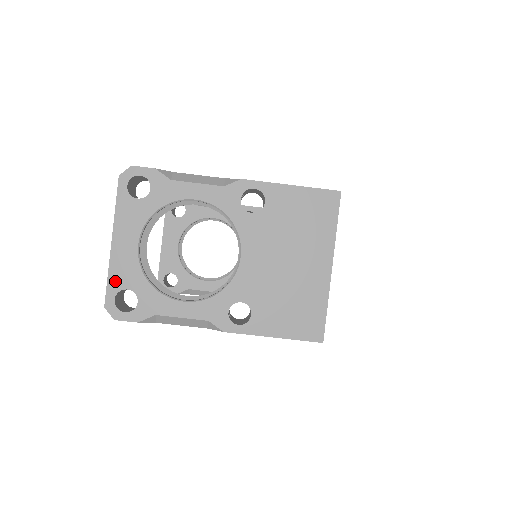
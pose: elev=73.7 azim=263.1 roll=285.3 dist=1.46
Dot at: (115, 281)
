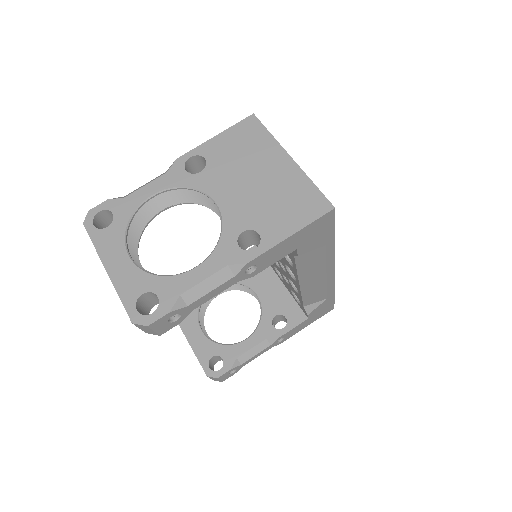
Dot at: (128, 296)
